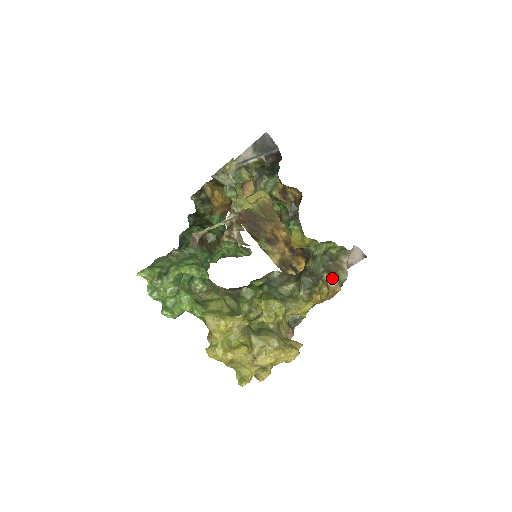
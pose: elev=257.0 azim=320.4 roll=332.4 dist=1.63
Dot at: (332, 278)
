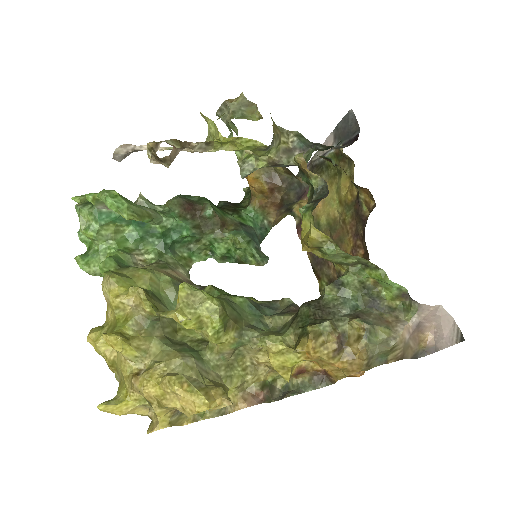
Dot at: (357, 331)
